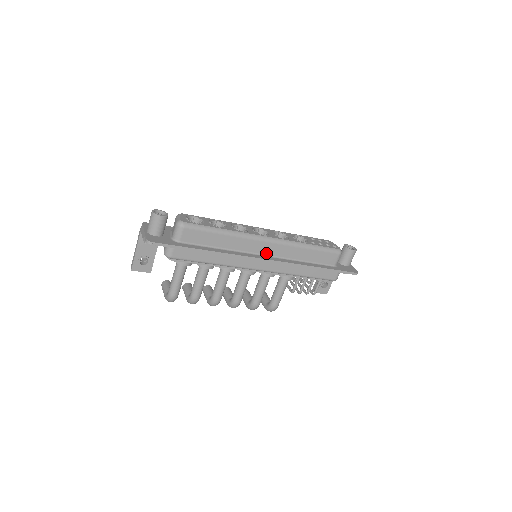
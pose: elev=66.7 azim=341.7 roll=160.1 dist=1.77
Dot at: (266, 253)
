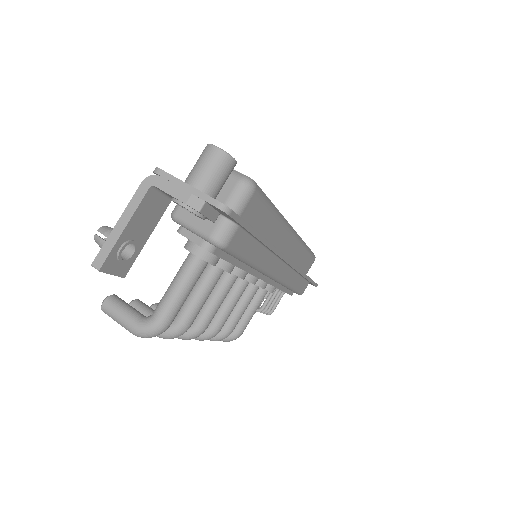
Dot at: (284, 252)
